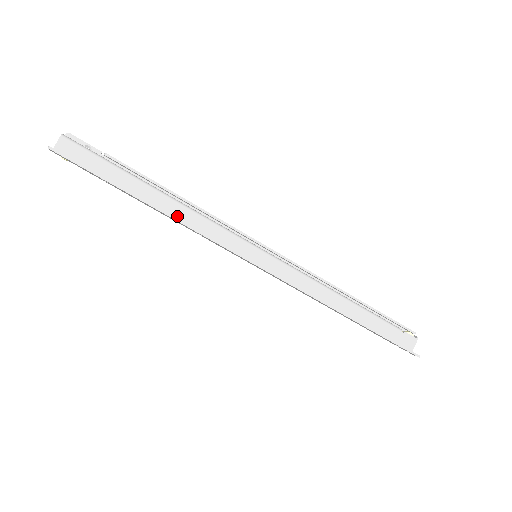
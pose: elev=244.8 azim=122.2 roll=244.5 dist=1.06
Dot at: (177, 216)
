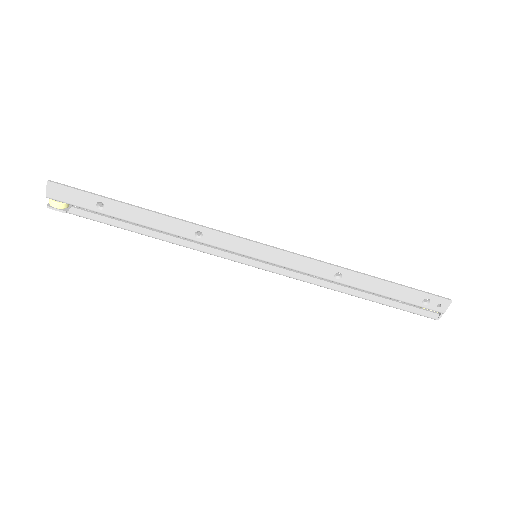
Dot at: (173, 231)
